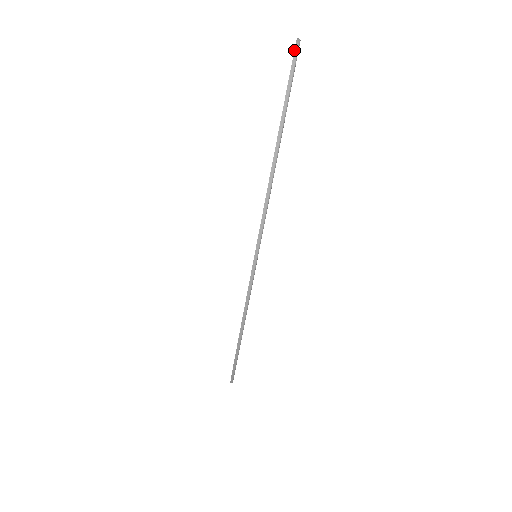
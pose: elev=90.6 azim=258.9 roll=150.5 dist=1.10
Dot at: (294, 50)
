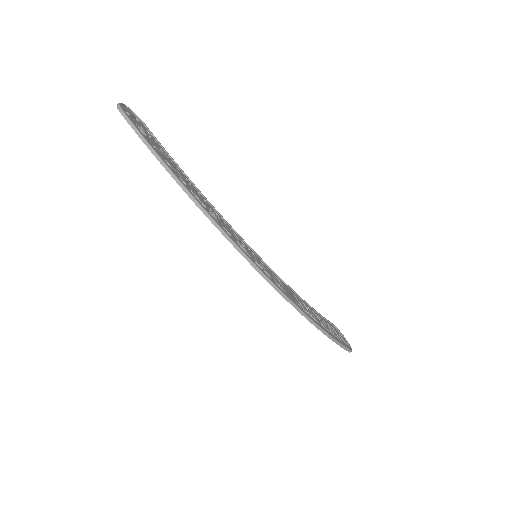
Dot at: (121, 114)
